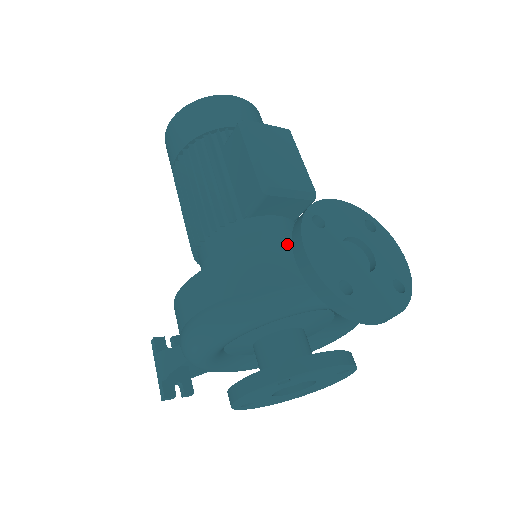
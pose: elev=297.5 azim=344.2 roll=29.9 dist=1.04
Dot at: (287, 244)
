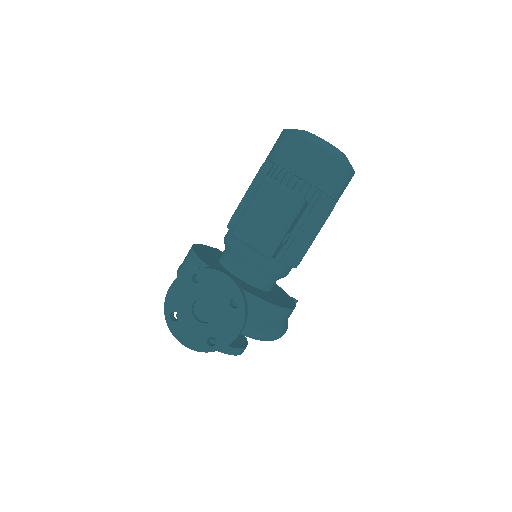
Dot at: occluded
